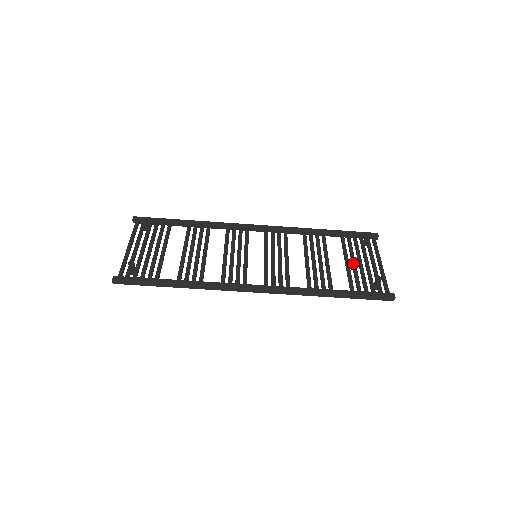
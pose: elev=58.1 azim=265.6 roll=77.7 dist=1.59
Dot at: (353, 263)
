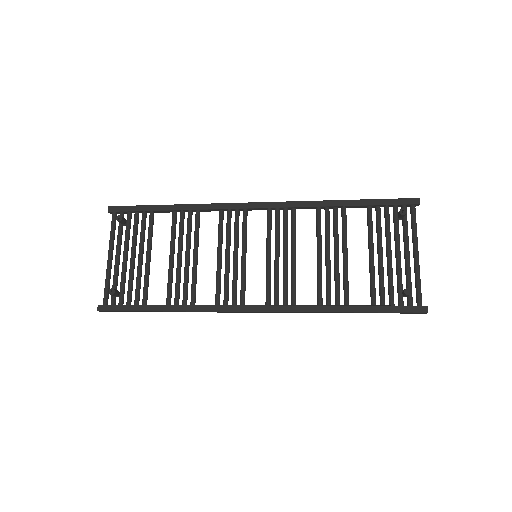
Dot at: (379, 257)
